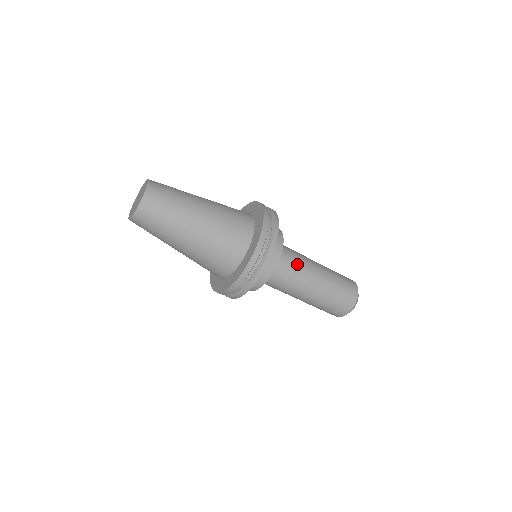
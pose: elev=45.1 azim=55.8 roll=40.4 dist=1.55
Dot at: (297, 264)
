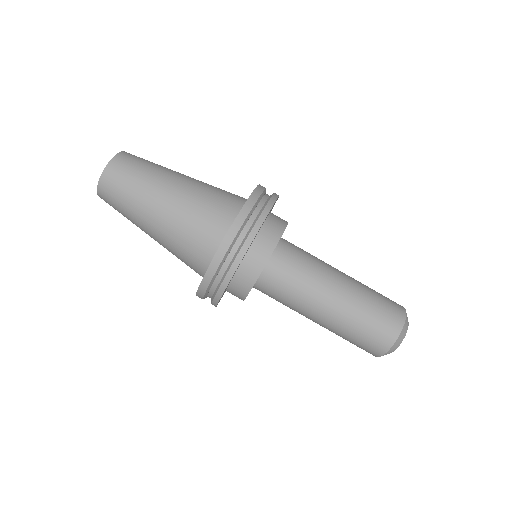
Dot at: (301, 276)
